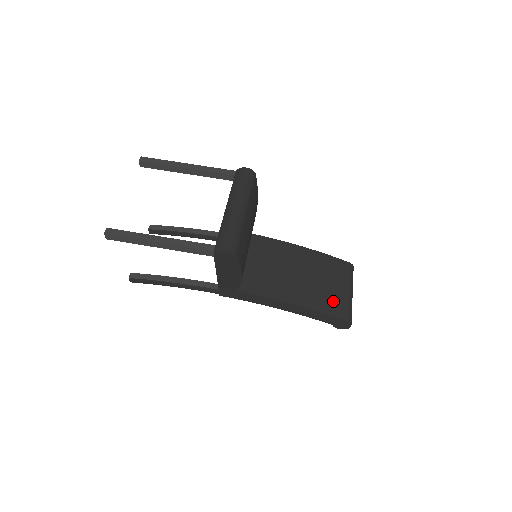
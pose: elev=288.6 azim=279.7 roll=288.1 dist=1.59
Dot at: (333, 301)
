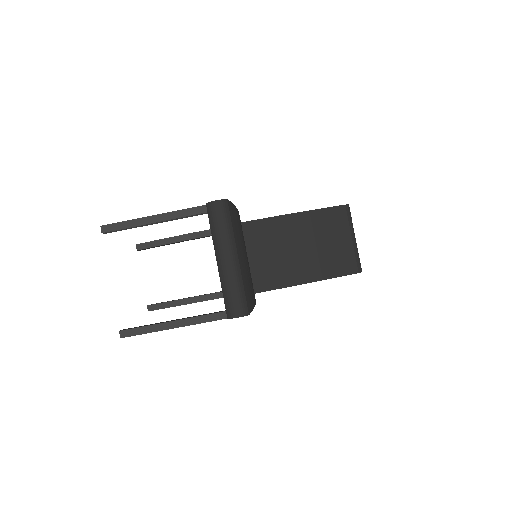
Dot at: (340, 260)
